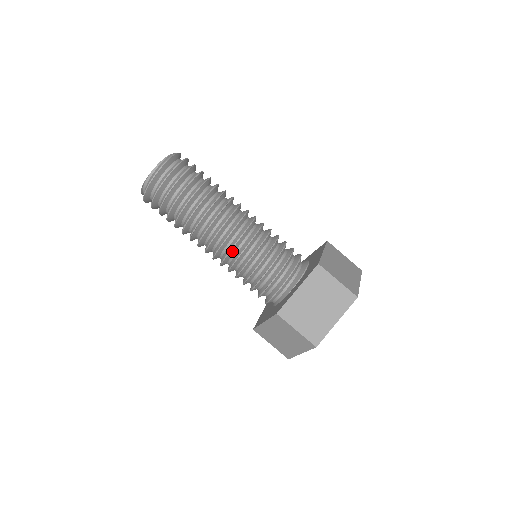
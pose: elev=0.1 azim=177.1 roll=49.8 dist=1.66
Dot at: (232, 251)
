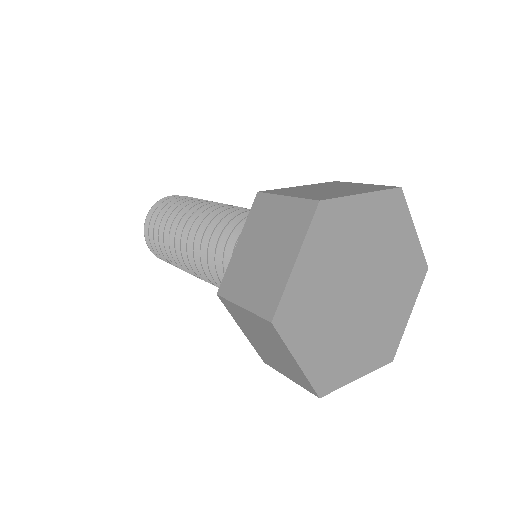
Dot at: (204, 254)
